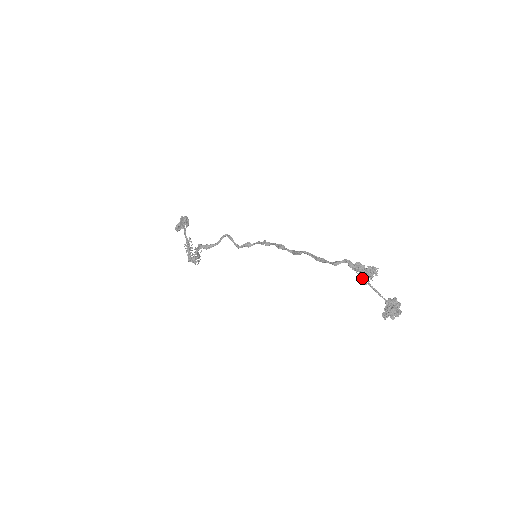
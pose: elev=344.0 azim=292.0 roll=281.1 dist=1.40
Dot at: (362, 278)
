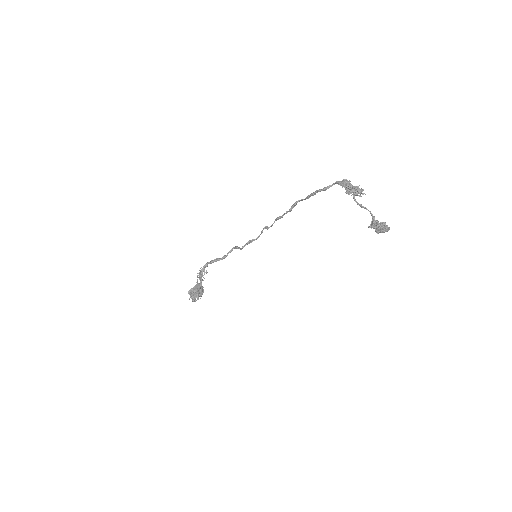
Dot at: (347, 188)
